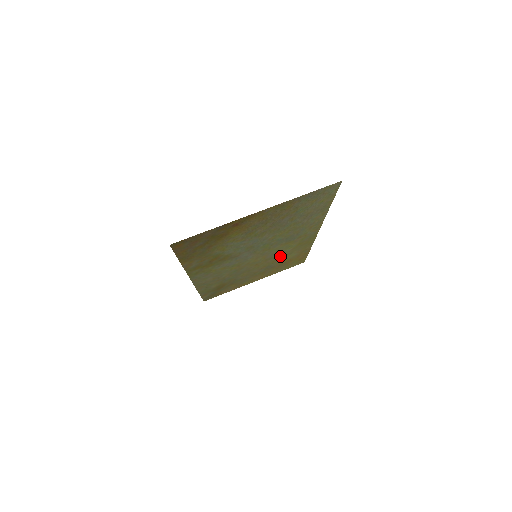
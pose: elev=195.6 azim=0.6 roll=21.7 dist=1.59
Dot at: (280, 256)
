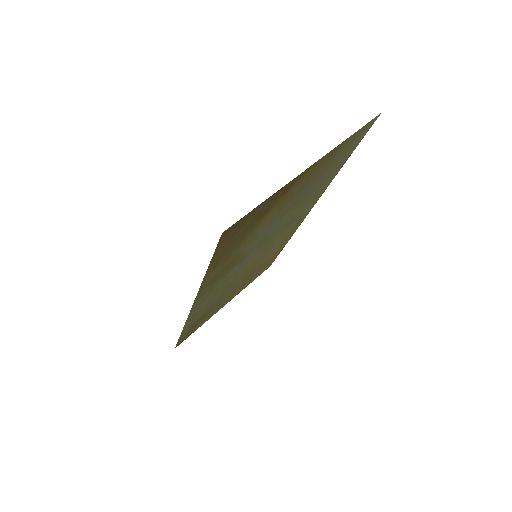
Dot at: (266, 256)
